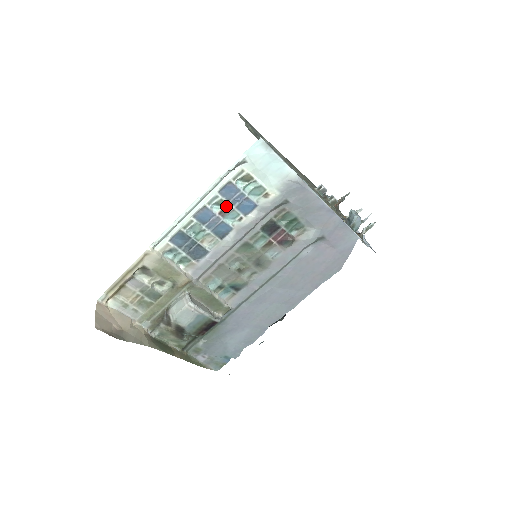
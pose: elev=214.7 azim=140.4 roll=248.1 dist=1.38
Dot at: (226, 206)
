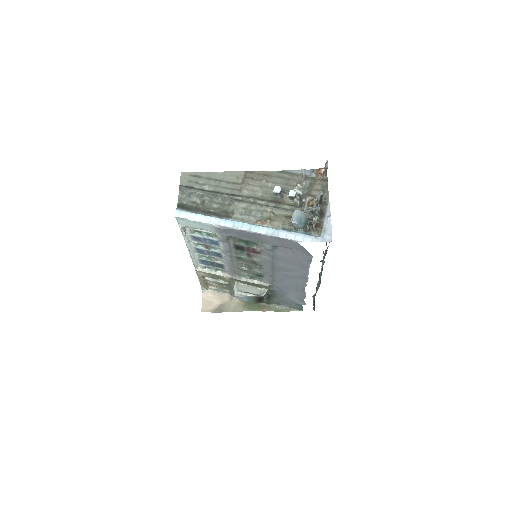
Dot at: (204, 245)
